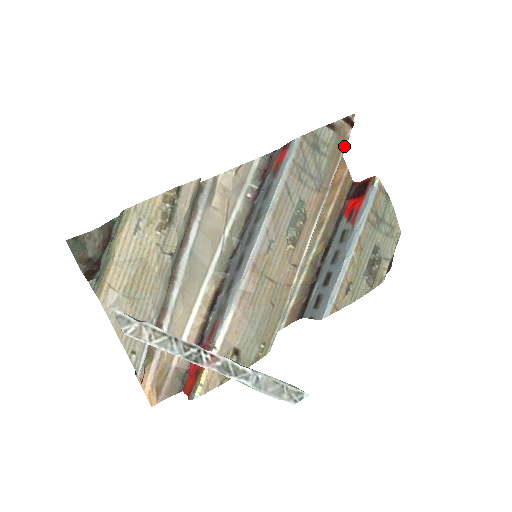
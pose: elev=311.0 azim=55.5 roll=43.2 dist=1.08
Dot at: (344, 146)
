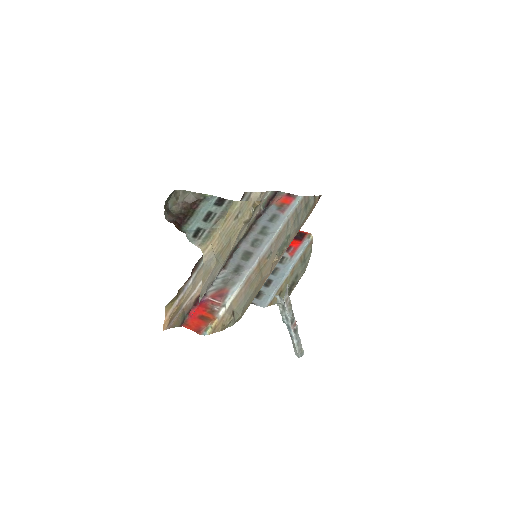
Dot at: occluded
